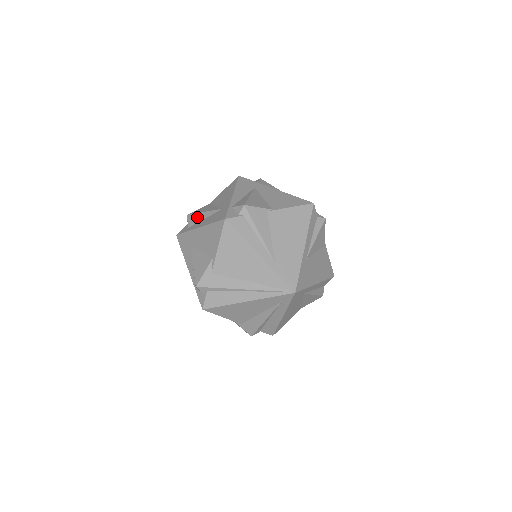
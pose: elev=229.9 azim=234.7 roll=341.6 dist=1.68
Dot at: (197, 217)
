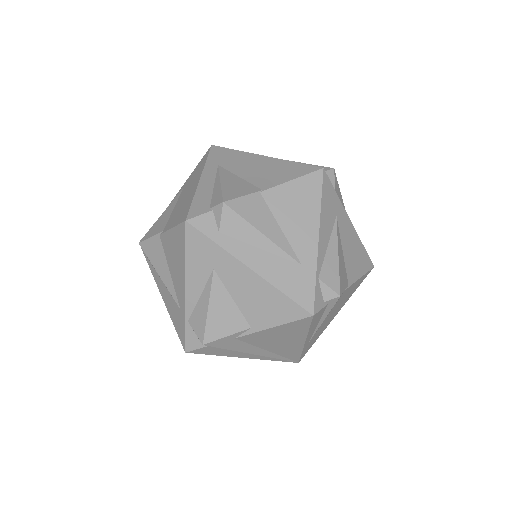
Dot at: (246, 231)
